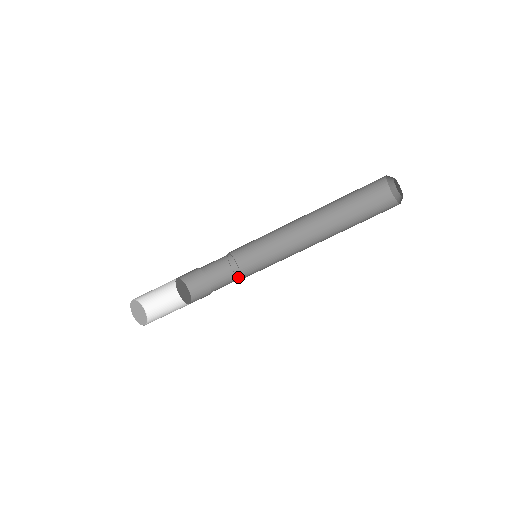
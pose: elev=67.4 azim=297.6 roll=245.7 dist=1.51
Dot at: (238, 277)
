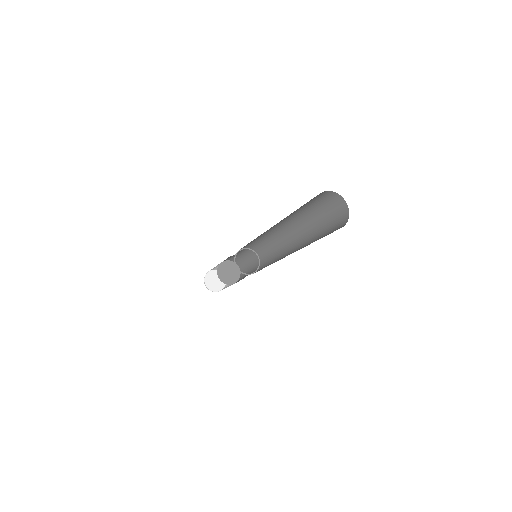
Dot at: (254, 254)
